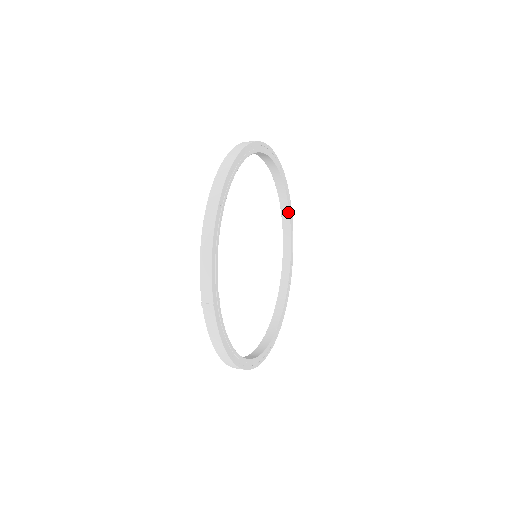
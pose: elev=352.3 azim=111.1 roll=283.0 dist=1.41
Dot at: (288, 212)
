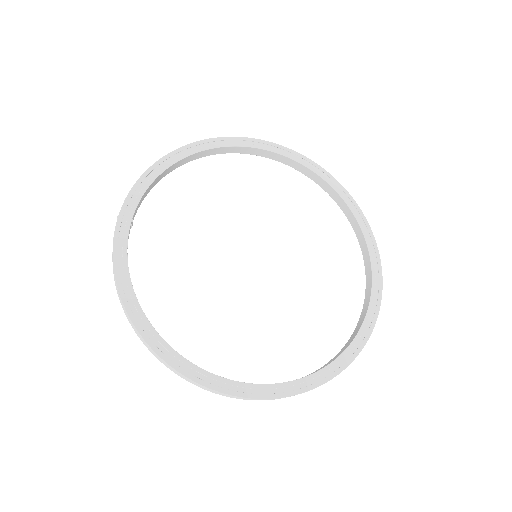
Dot at: (370, 262)
